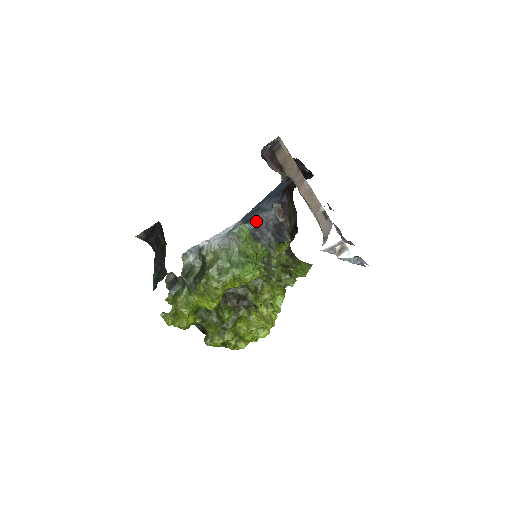
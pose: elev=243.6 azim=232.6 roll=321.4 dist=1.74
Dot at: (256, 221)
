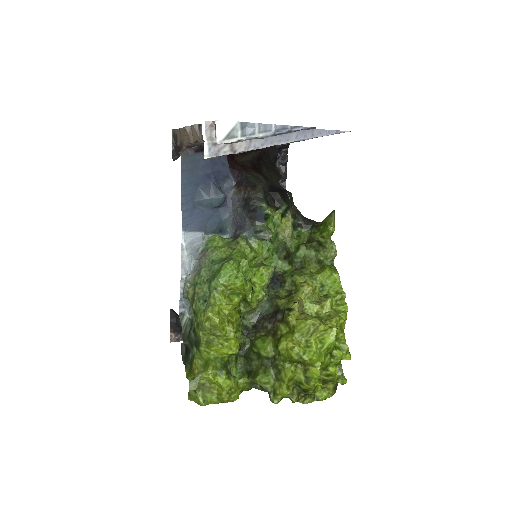
Dot at: (231, 223)
